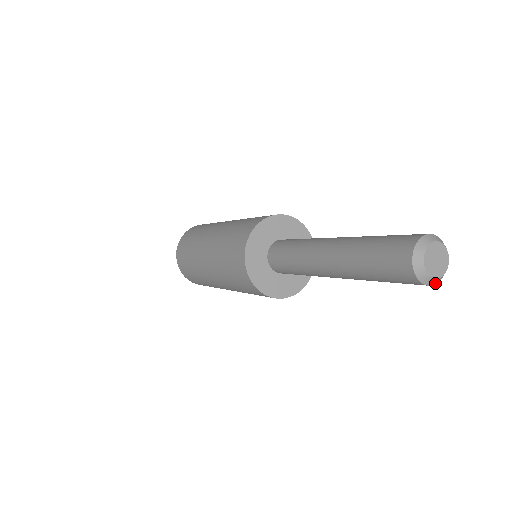
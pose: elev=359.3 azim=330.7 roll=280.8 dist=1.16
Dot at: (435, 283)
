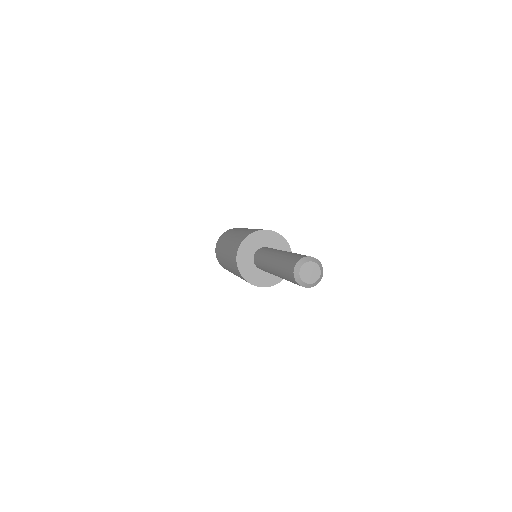
Dot at: (321, 278)
